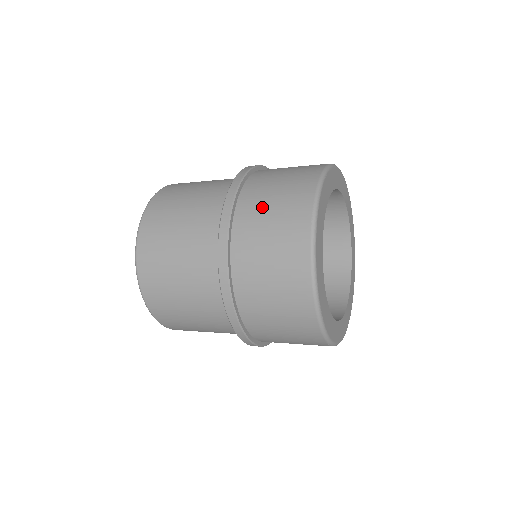
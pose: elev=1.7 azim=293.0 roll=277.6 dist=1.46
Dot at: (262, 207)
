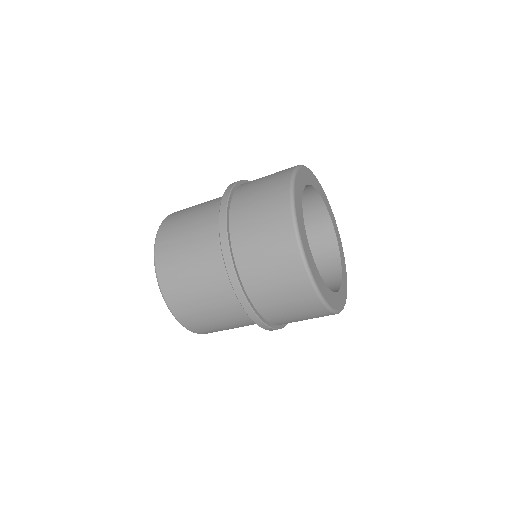
Dot at: occluded
